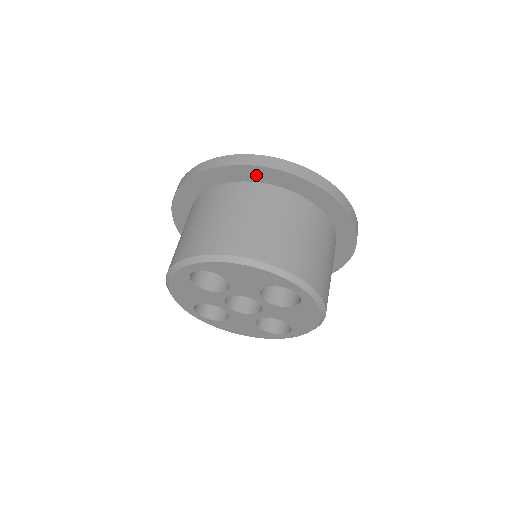
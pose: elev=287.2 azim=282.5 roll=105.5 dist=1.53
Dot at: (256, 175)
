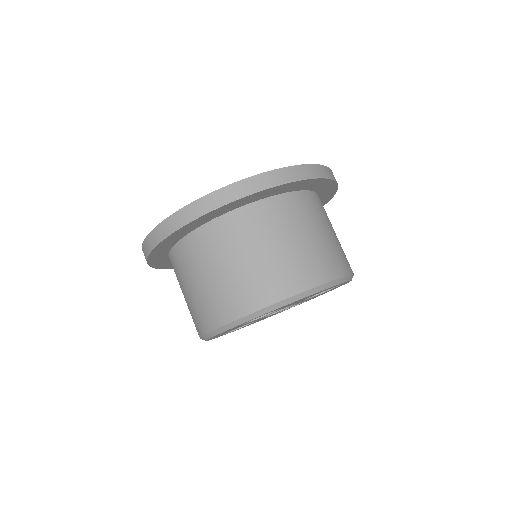
Dot at: (265, 194)
